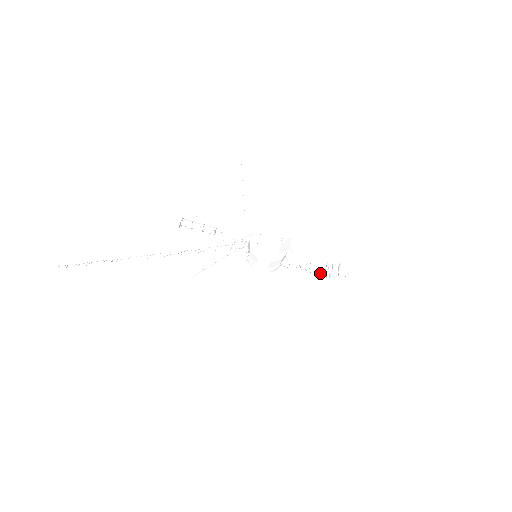
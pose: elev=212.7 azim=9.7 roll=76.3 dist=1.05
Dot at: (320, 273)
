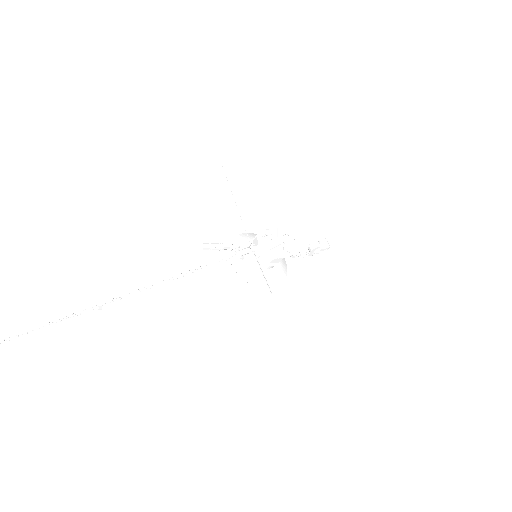
Dot at: (303, 253)
